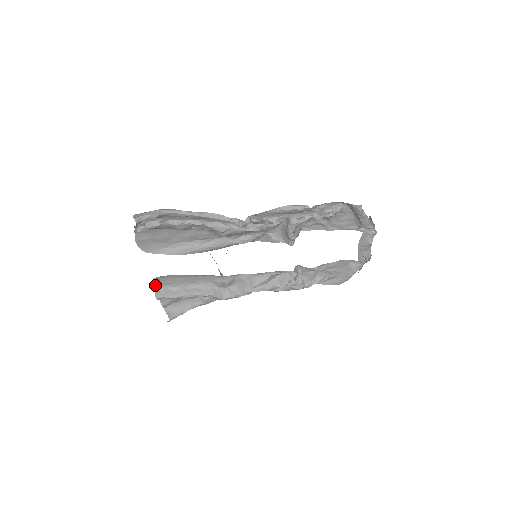
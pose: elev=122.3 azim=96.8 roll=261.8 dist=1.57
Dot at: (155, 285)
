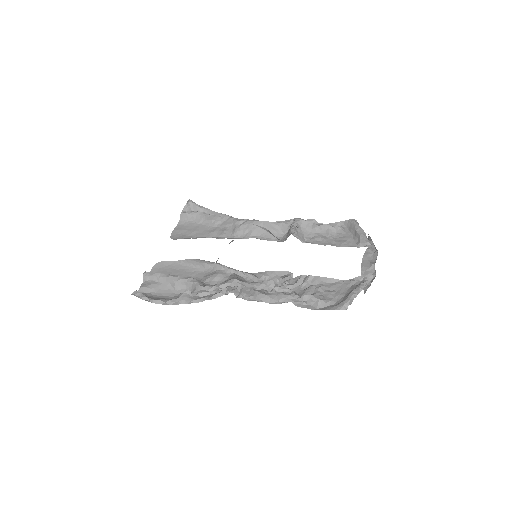
Dot at: occluded
